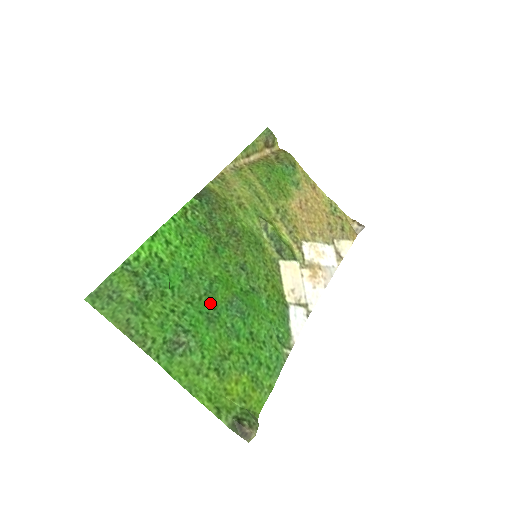
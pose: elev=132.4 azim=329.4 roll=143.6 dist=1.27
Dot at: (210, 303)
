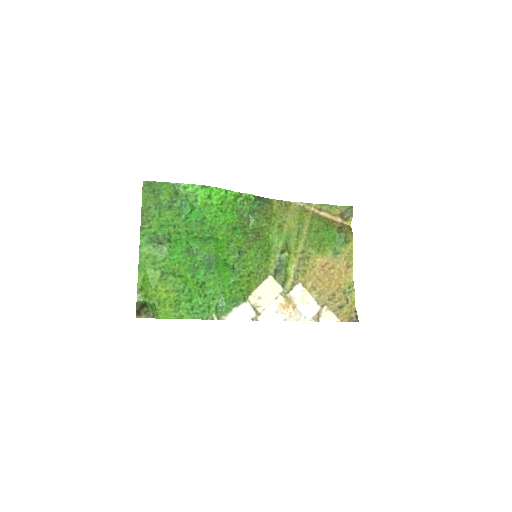
Dot at: (198, 244)
